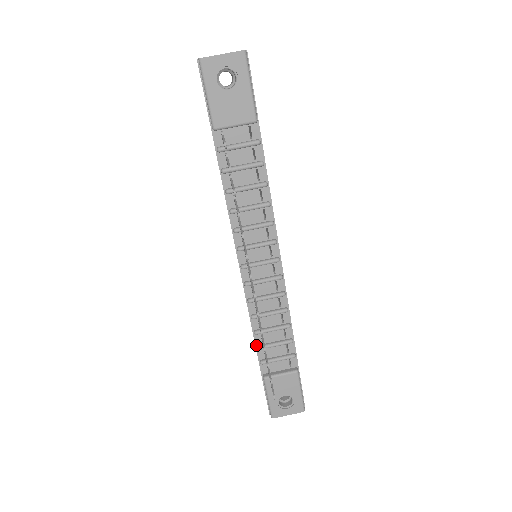
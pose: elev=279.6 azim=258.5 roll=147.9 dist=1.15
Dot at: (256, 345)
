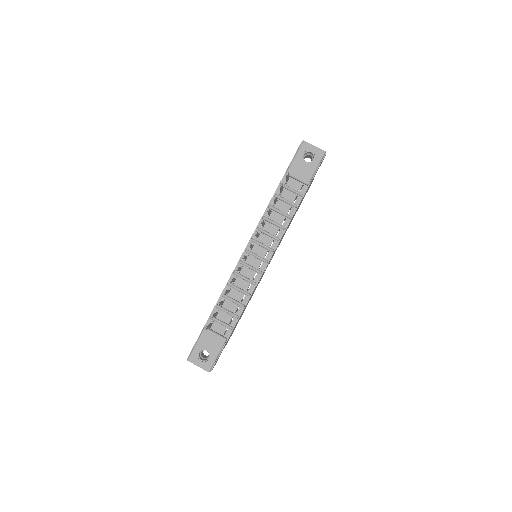
Dot at: (217, 304)
